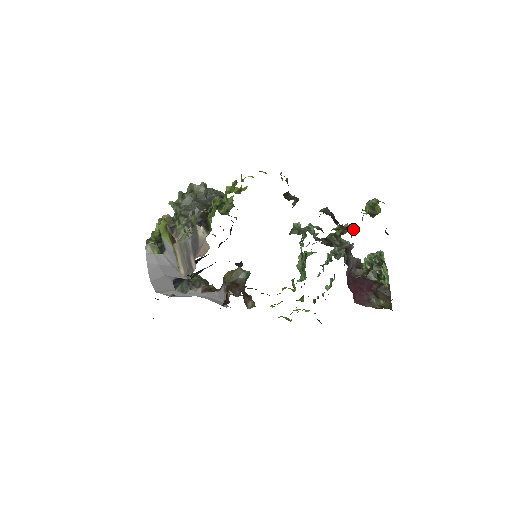
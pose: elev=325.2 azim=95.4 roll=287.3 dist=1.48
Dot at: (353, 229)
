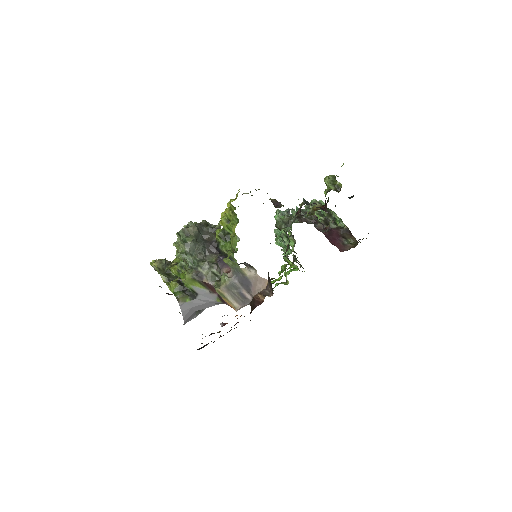
Dot at: occluded
